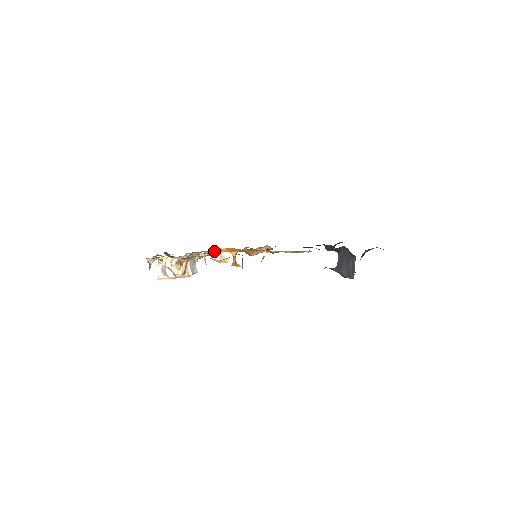
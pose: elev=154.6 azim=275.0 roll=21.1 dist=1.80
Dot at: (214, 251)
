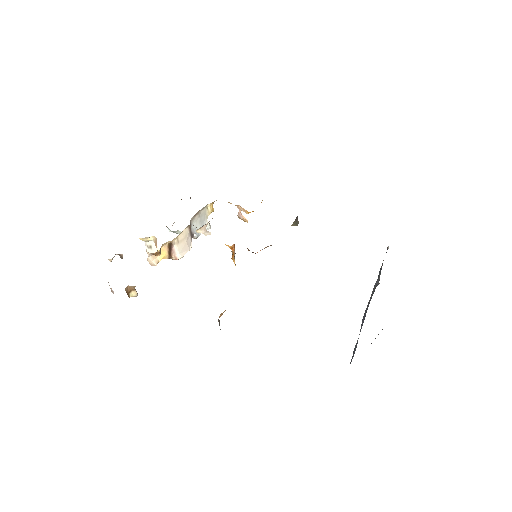
Dot at: occluded
